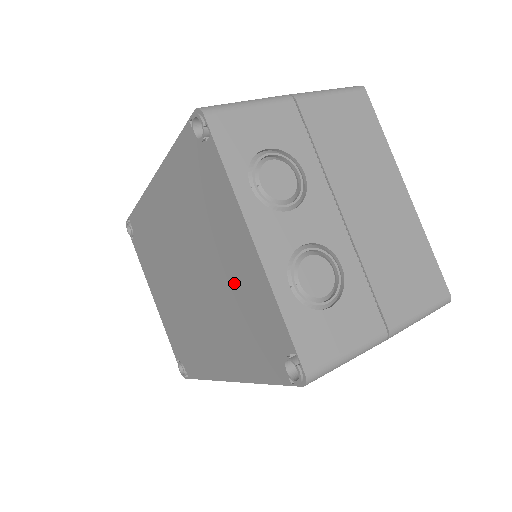
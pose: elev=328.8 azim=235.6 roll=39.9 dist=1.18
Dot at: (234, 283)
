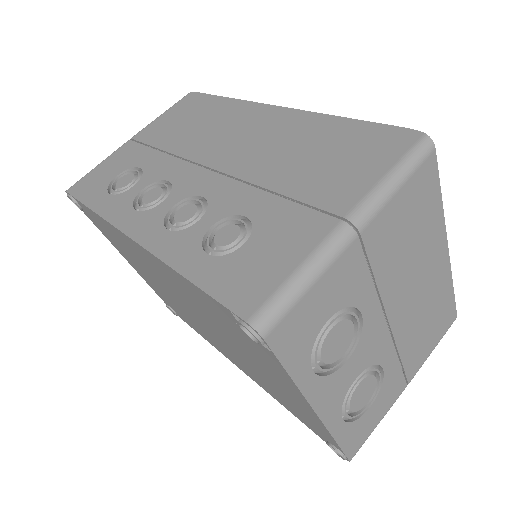
Dot at: (274, 385)
